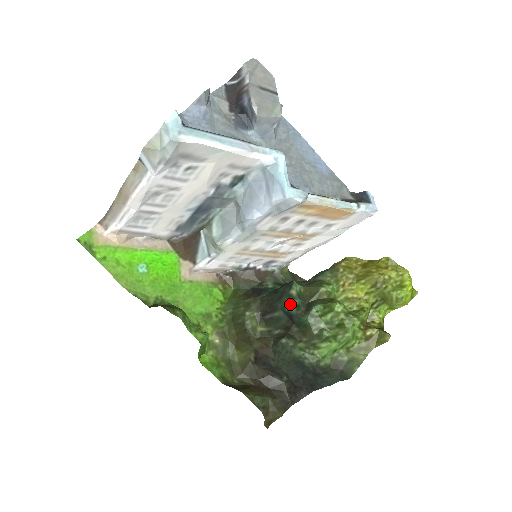
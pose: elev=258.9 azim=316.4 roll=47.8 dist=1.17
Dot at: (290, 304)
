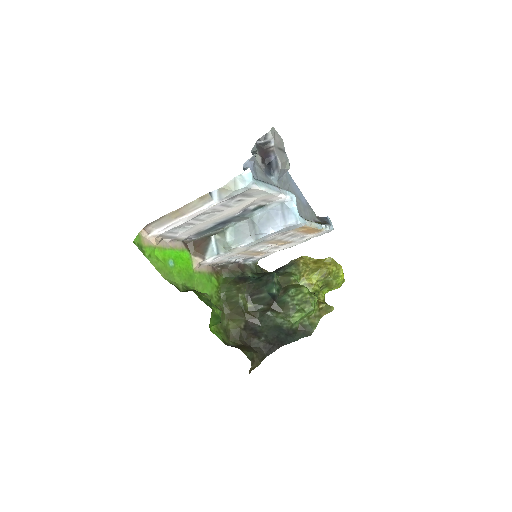
Dot at: (275, 288)
